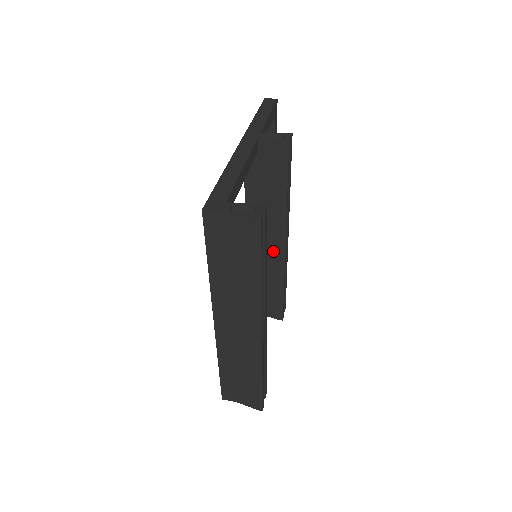
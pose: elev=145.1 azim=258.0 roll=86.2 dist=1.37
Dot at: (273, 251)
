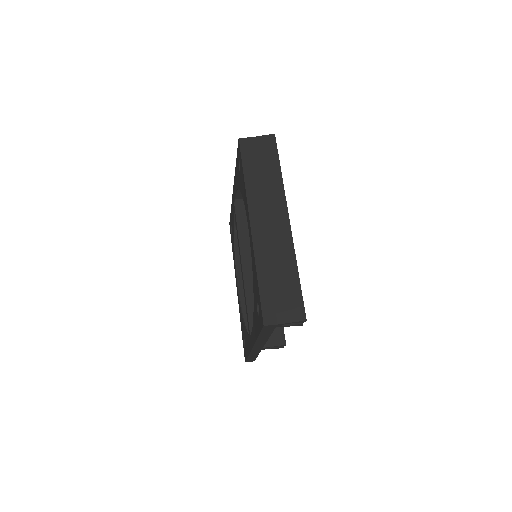
Dot at: occluded
